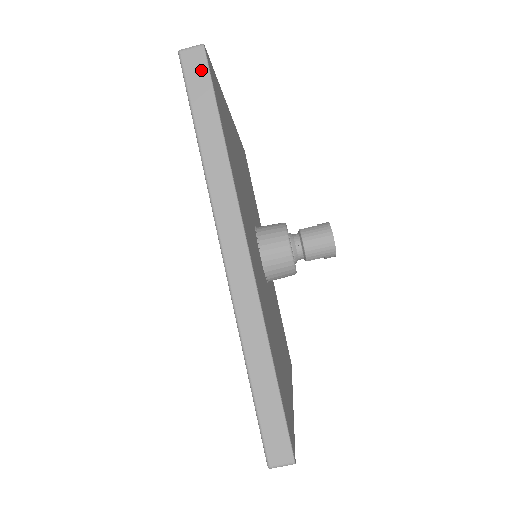
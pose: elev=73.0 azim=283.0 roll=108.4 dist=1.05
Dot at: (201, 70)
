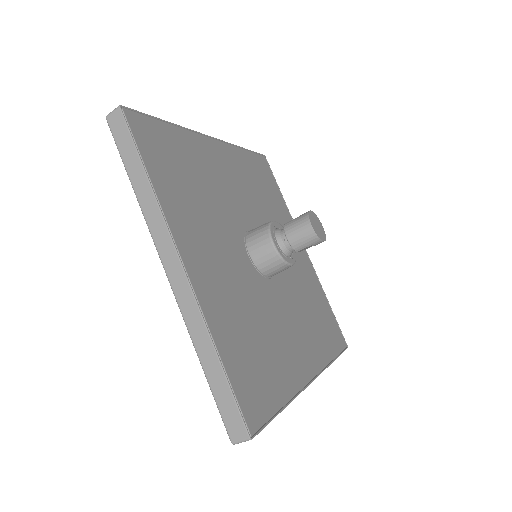
Dot at: (122, 127)
